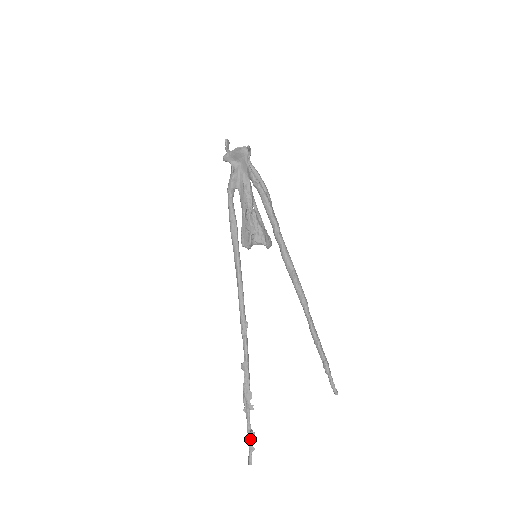
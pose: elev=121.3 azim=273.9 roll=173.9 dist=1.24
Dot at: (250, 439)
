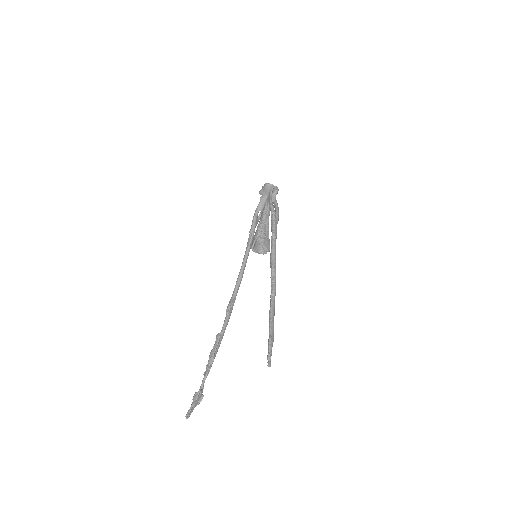
Dot at: (196, 395)
